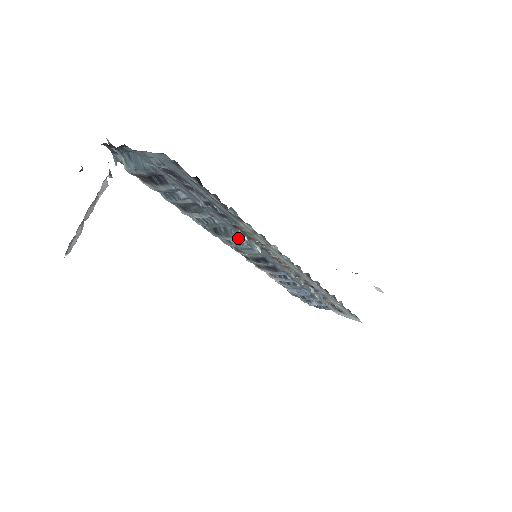
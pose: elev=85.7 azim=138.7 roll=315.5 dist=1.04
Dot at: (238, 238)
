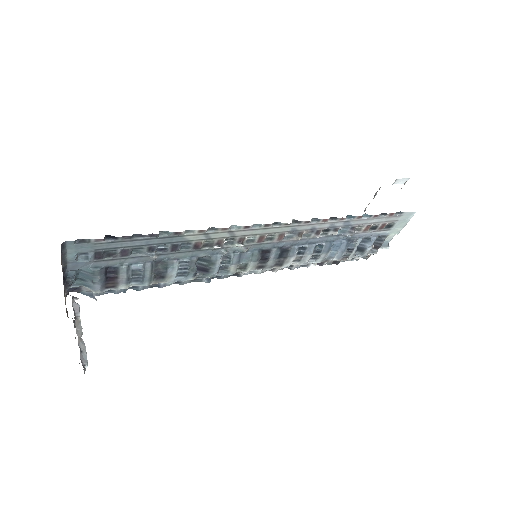
Dot at: (219, 256)
